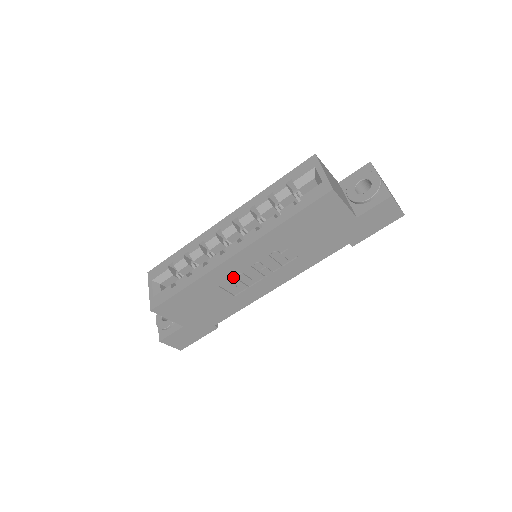
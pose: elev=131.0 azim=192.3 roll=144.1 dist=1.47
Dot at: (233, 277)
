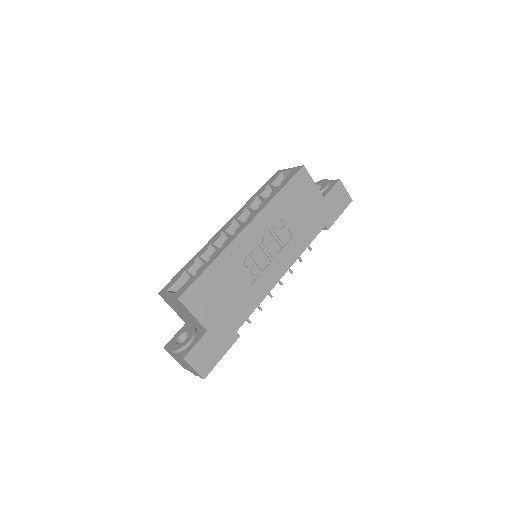
Dot at: (247, 256)
